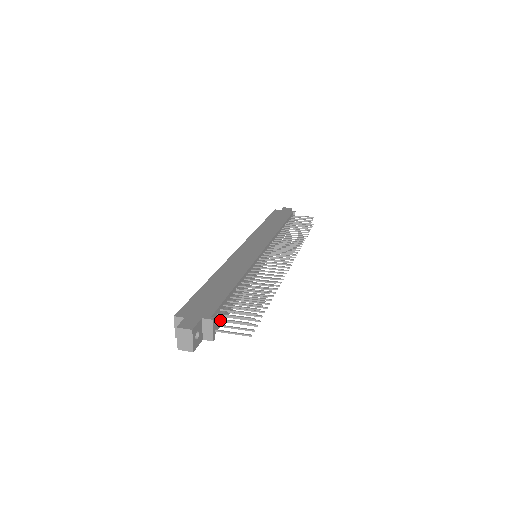
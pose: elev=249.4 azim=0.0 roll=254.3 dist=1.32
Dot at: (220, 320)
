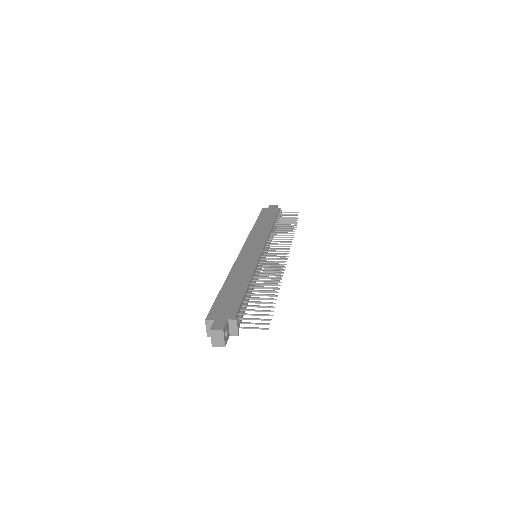
Dot at: (242, 319)
